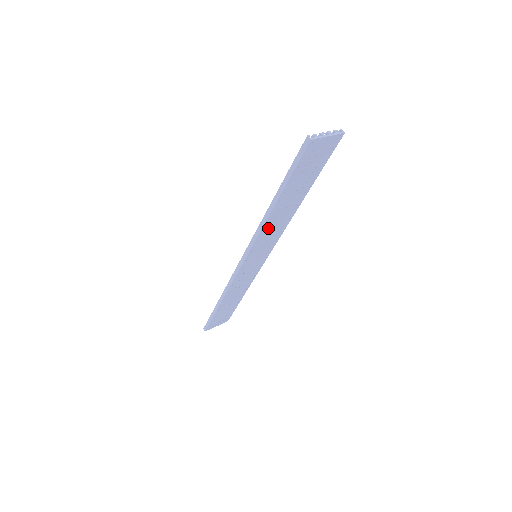
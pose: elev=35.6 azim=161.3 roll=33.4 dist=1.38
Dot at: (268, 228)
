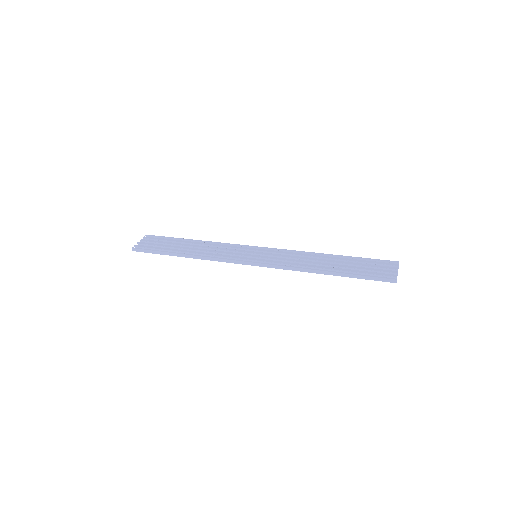
Dot at: (297, 266)
